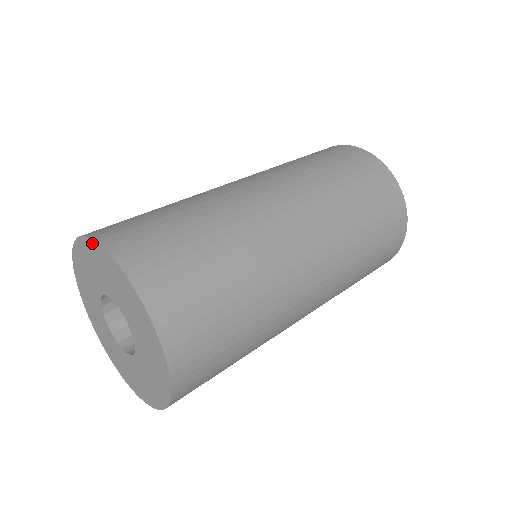
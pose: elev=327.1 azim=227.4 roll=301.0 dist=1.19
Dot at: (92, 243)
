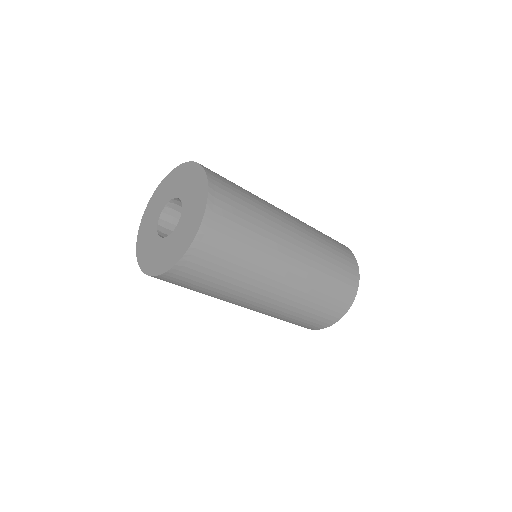
Dot at: (196, 165)
